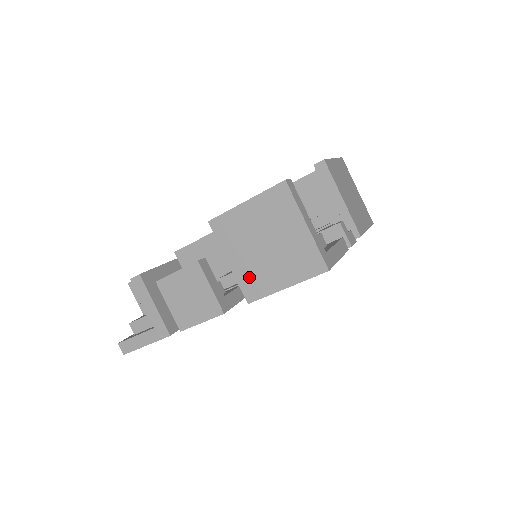
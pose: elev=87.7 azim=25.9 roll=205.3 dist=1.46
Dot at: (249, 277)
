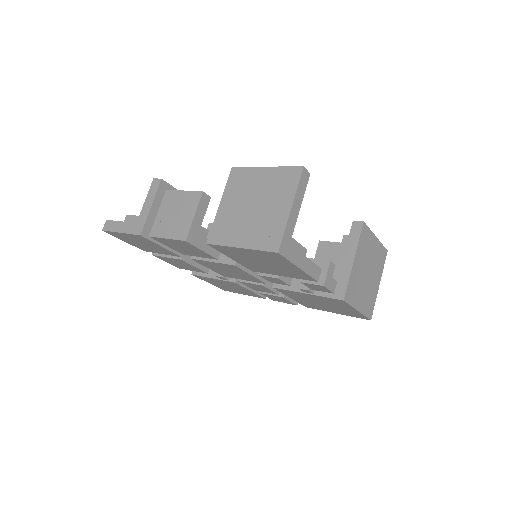
Dot at: (224, 223)
